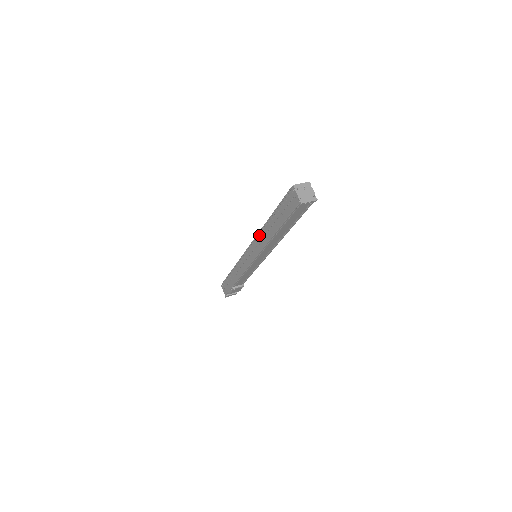
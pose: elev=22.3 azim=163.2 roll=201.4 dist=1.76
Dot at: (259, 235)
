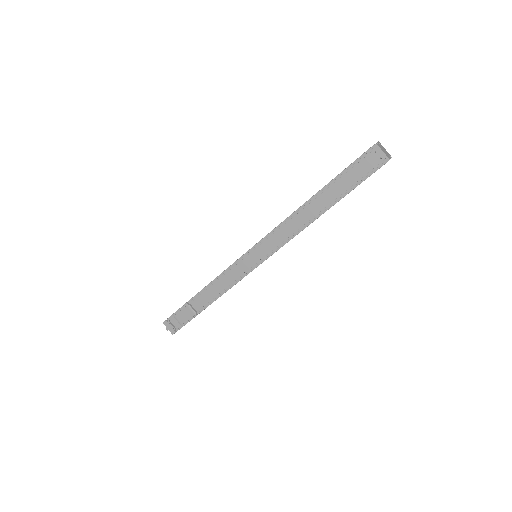
Dot at: occluded
